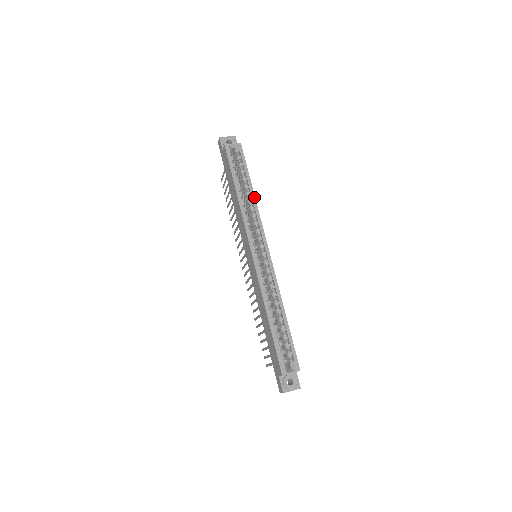
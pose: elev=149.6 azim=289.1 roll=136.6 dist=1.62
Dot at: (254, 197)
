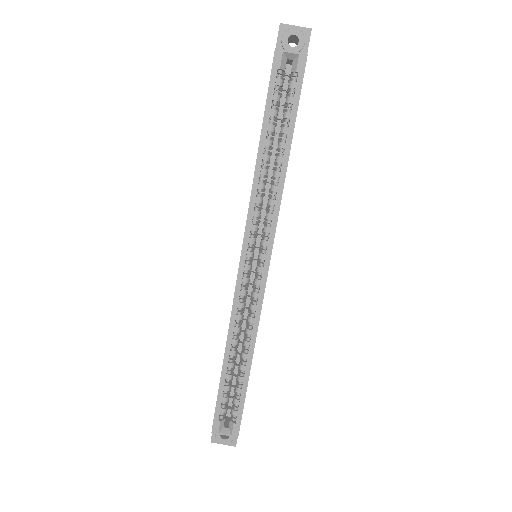
Dot at: (285, 170)
